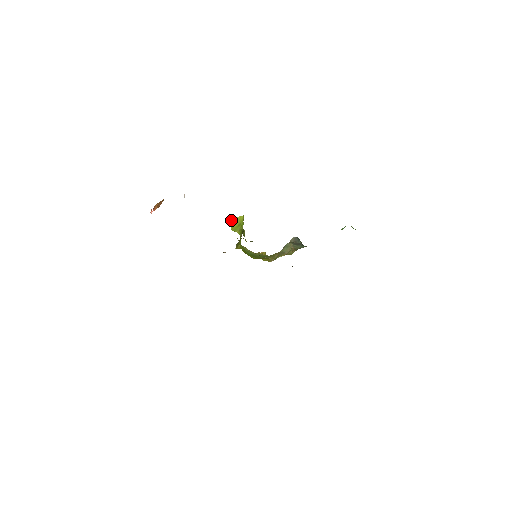
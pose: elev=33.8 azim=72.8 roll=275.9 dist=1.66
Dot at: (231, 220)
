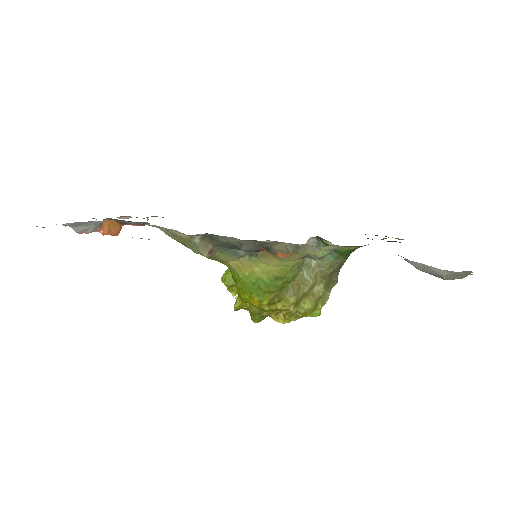
Dot at: occluded
